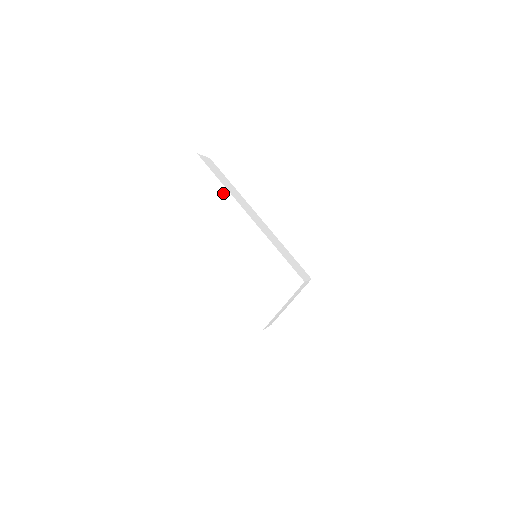
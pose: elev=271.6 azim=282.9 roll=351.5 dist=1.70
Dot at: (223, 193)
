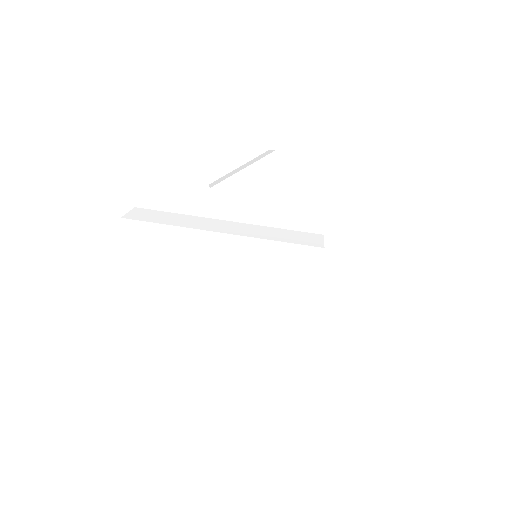
Dot at: (179, 233)
